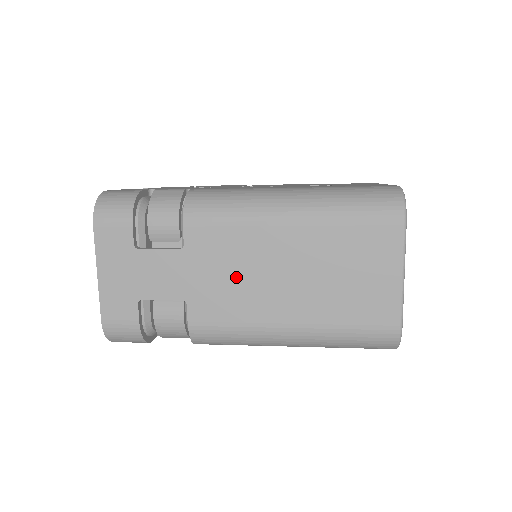
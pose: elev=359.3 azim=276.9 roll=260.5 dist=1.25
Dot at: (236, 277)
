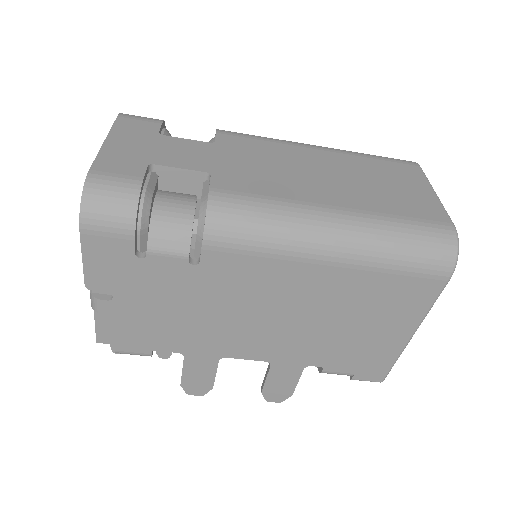
Dot at: (270, 167)
